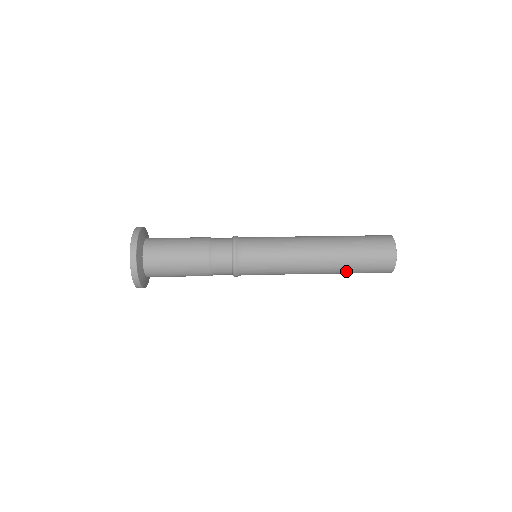
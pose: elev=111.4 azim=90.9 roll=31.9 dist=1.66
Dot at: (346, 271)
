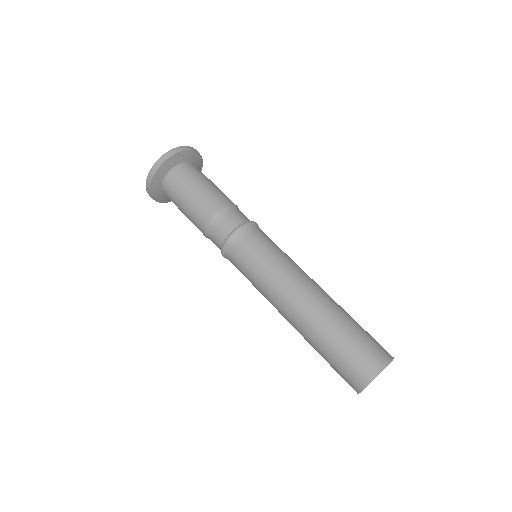
Dot at: (314, 346)
